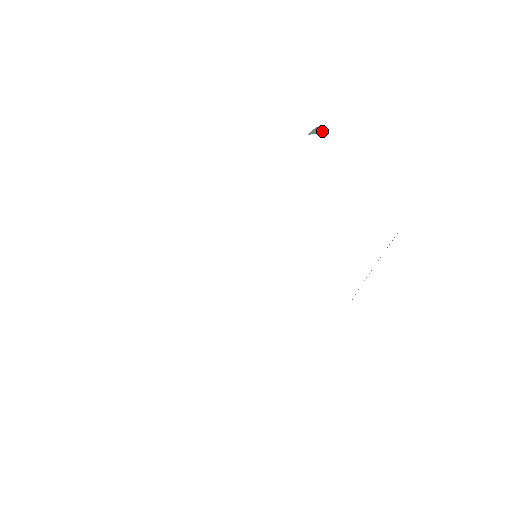
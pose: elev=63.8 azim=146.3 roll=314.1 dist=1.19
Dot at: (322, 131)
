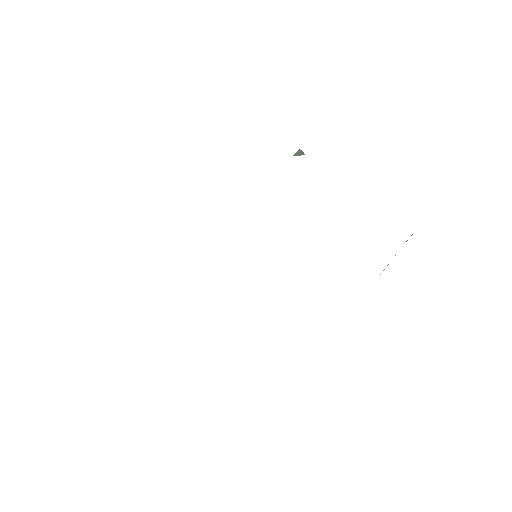
Dot at: (302, 154)
